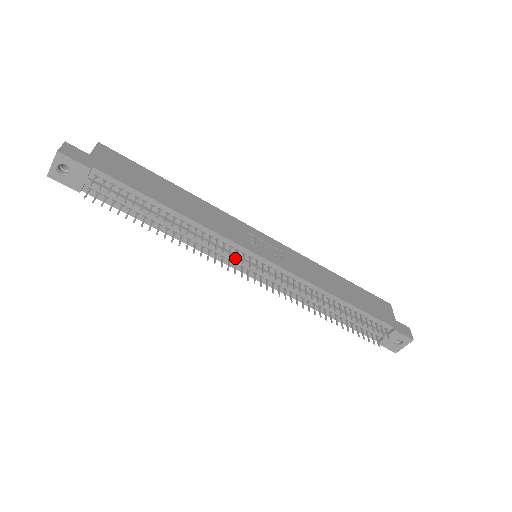
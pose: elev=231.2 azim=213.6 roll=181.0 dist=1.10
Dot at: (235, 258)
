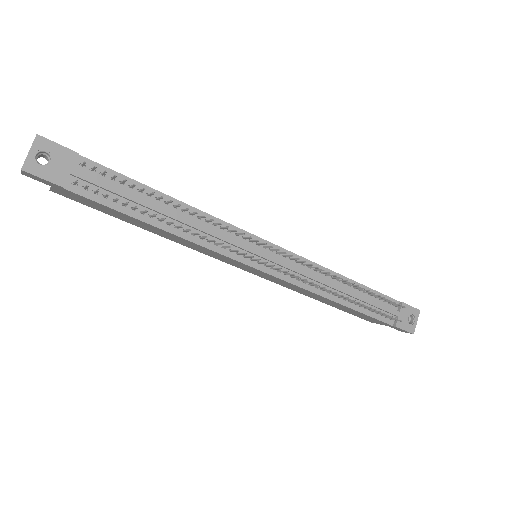
Dot at: (245, 246)
